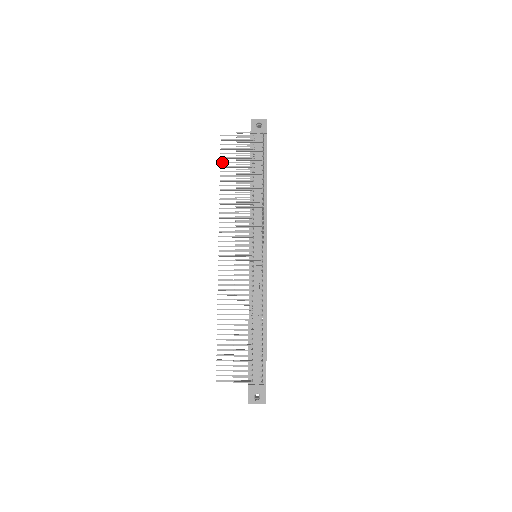
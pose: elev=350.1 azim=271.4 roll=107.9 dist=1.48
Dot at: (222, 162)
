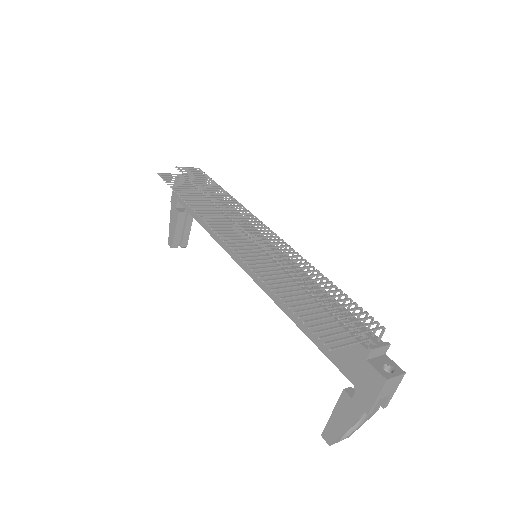
Dot at: (172, 186)
